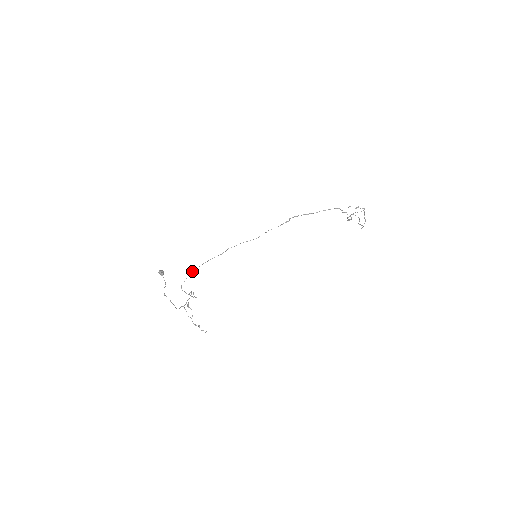
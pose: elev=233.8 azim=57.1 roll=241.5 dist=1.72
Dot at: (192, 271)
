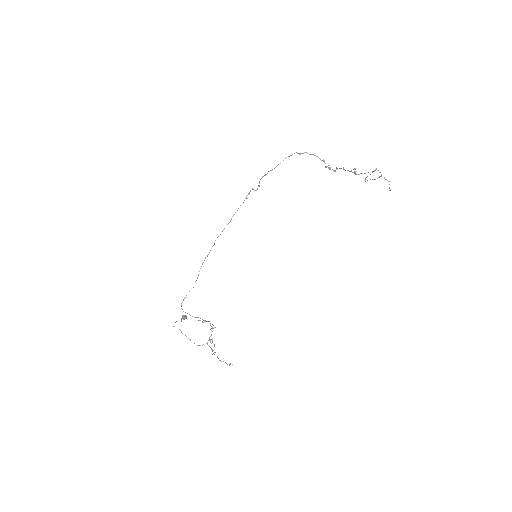
Dot at: occluded
